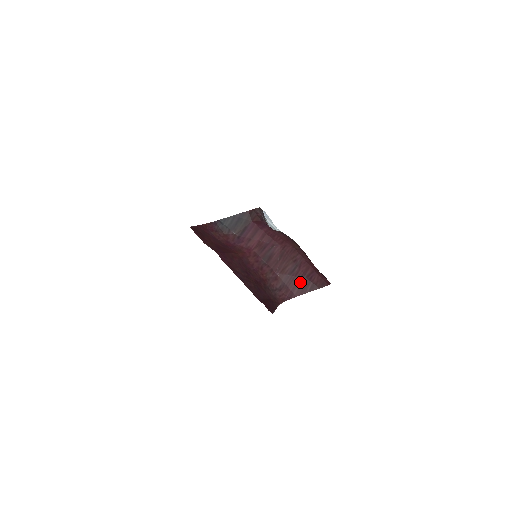
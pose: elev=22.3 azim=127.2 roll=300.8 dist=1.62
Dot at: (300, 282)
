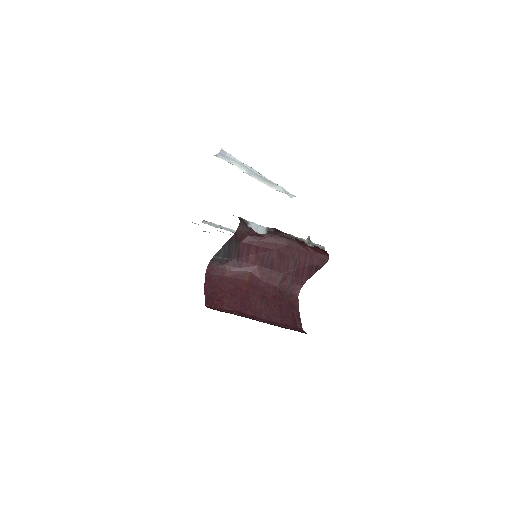
Dot at: (305, 270)
